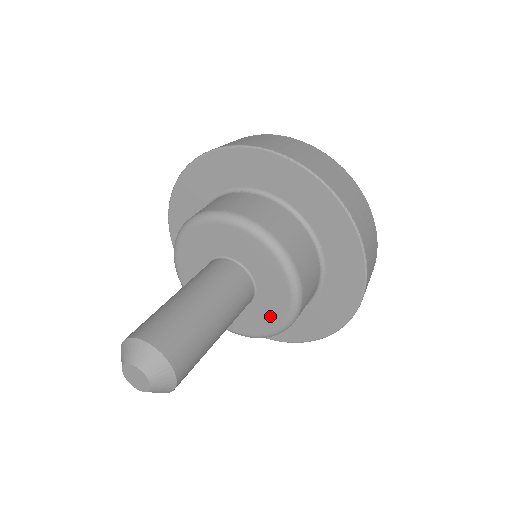
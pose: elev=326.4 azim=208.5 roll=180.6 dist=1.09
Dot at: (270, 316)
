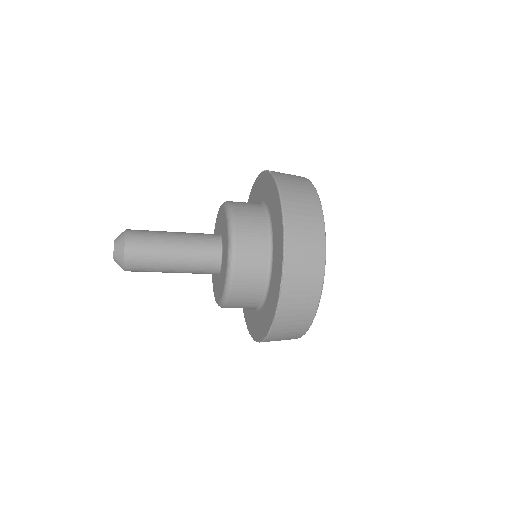
Dot at: (226, 249)
